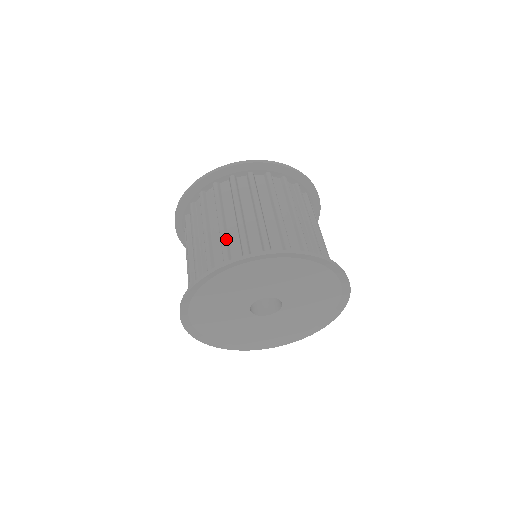
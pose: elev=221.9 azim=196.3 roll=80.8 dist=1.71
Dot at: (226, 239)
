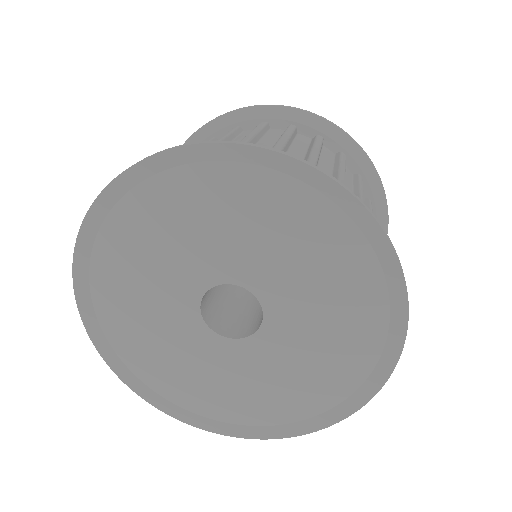
Dot at: occluded
